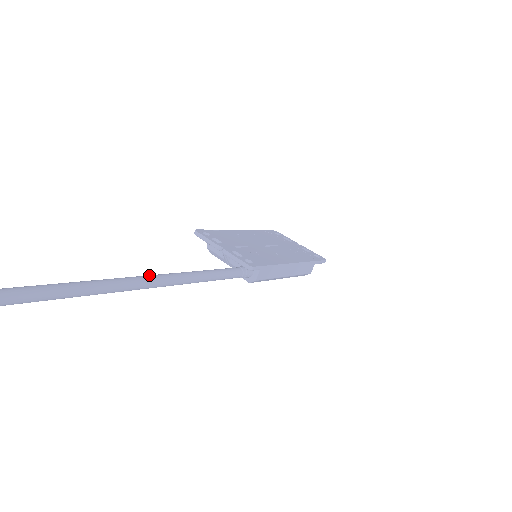
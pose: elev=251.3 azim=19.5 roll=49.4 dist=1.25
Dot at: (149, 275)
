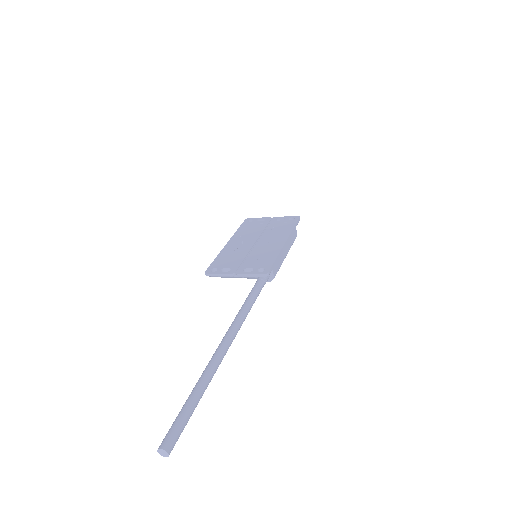
Dot at: (222, 342)
